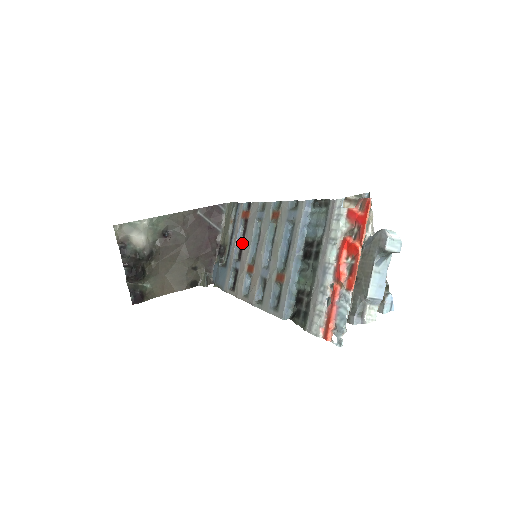
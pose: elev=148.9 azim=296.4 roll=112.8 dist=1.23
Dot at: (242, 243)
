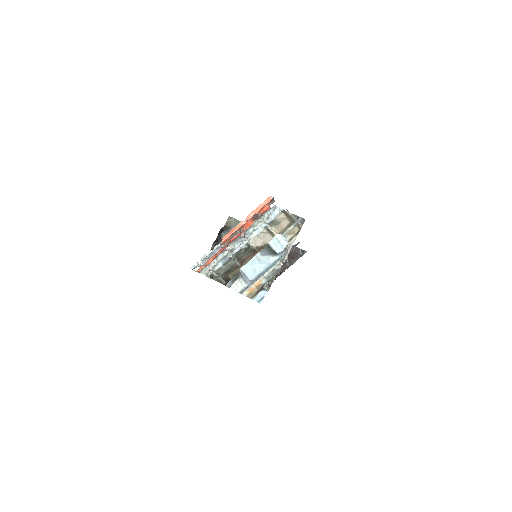
Dot at: occluded
